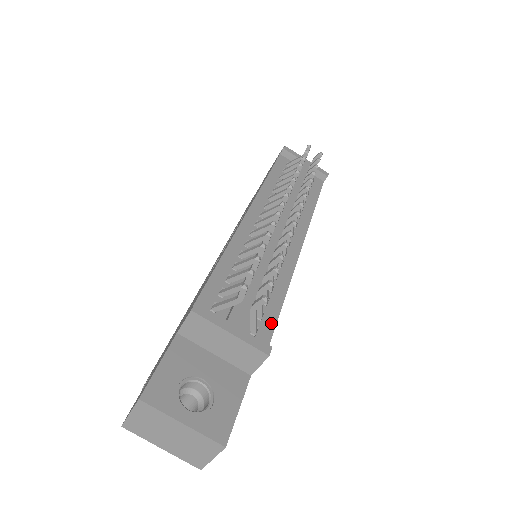
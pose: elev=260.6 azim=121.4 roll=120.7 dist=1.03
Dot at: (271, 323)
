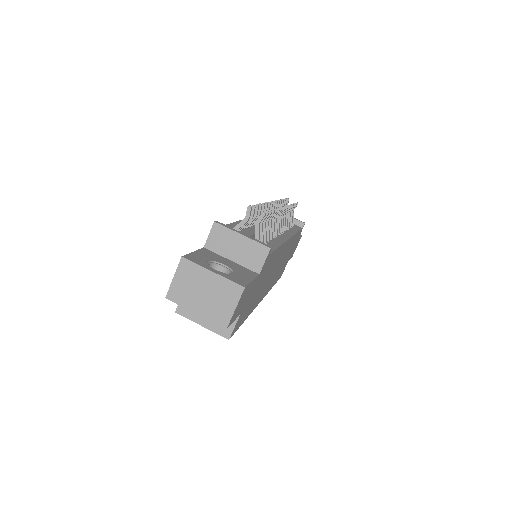
Dot at: occluded
